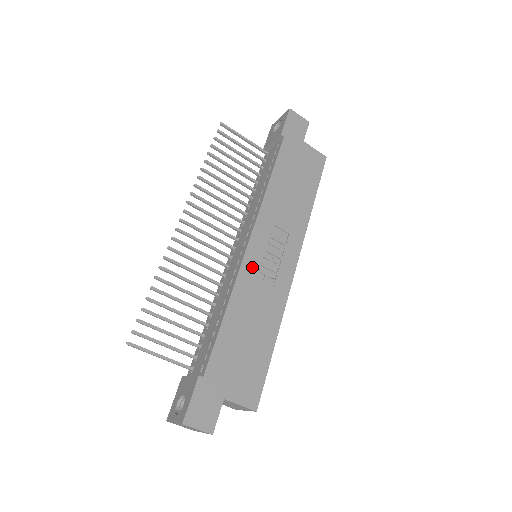
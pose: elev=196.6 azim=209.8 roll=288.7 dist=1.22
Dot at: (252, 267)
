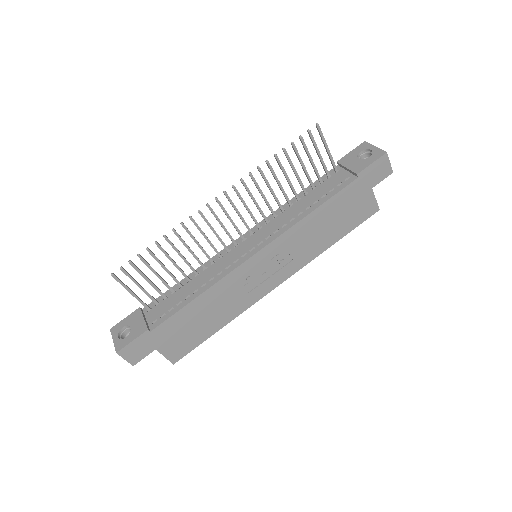
Dot at: (243, 273)
